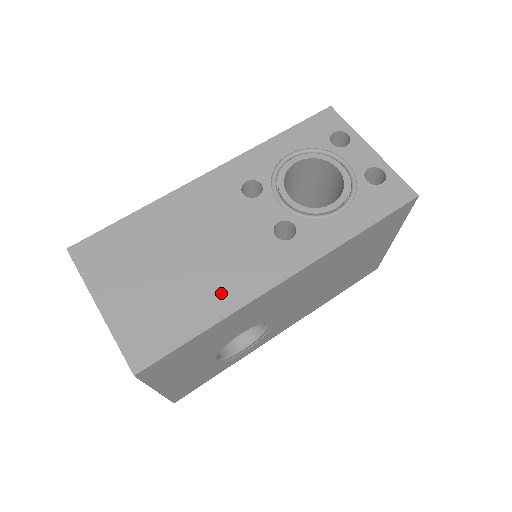
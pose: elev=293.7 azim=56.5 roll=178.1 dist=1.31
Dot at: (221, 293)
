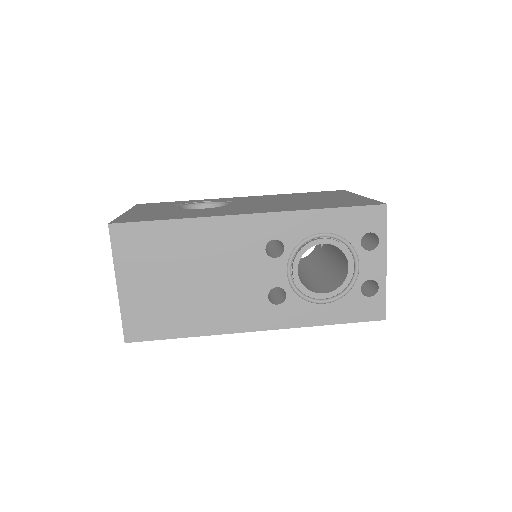
Dot at: (207, 318)
